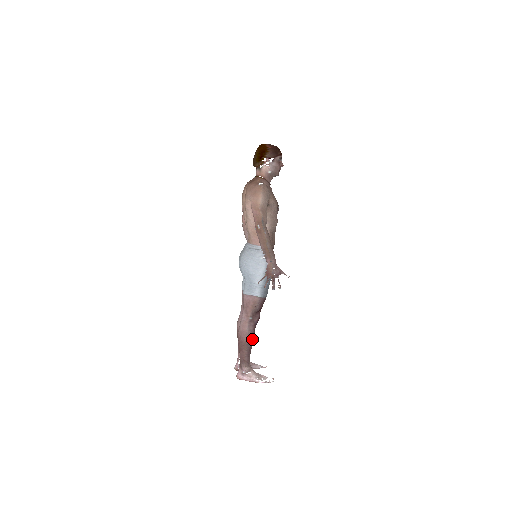
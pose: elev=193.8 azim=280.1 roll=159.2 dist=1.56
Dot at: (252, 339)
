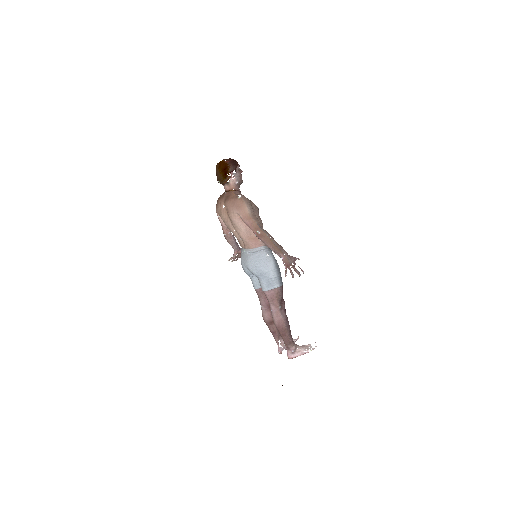
Dot at: (288, 322)
